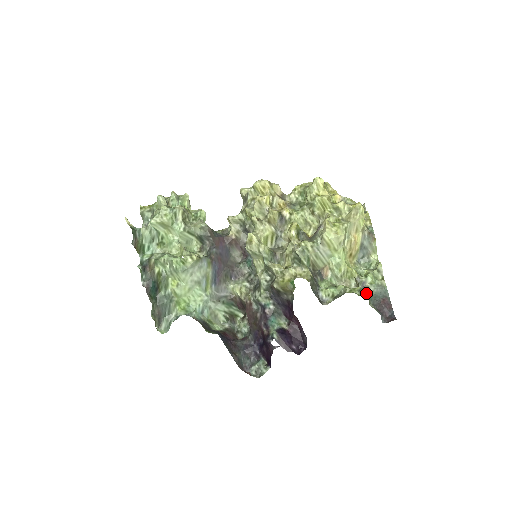
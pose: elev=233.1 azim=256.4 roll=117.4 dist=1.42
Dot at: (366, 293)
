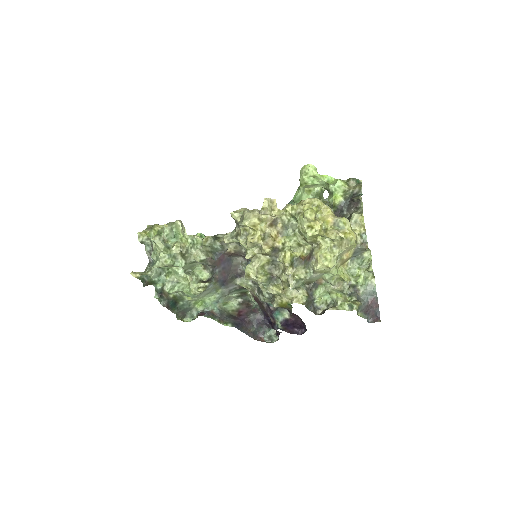
Dot at: occluded
